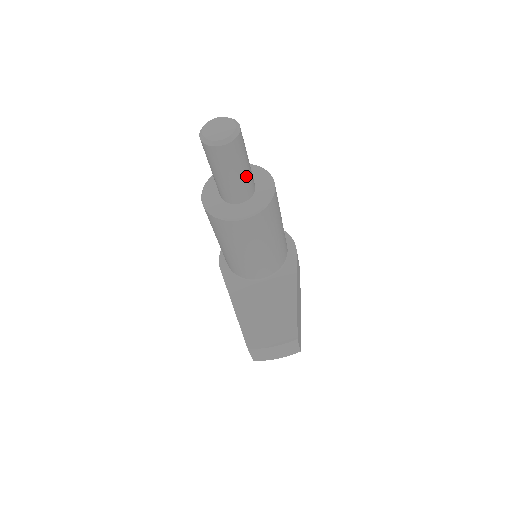
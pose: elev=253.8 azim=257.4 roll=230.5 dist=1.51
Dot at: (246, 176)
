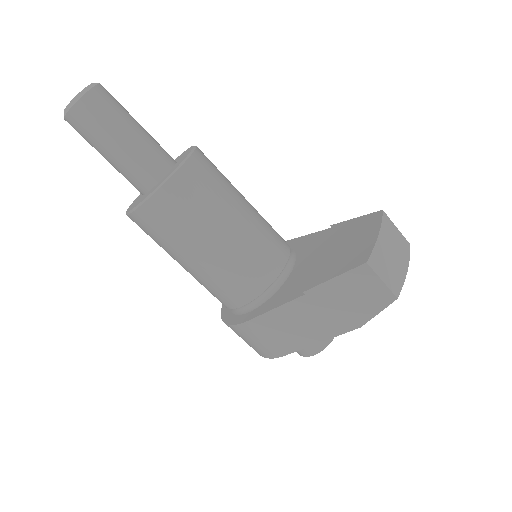
Dot at: (149, 134)
